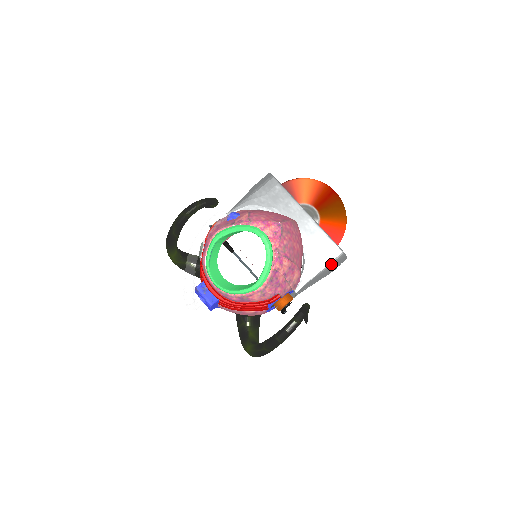
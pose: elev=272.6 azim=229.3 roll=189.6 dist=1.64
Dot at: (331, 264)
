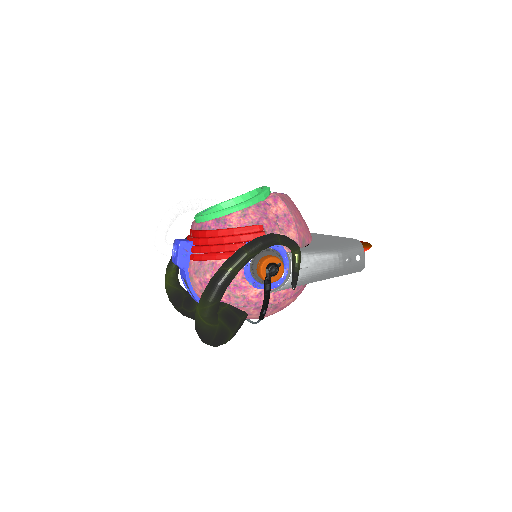
Dot at: (341, 244)
